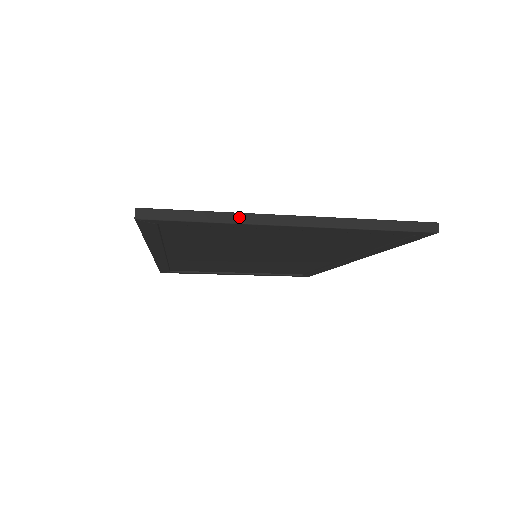
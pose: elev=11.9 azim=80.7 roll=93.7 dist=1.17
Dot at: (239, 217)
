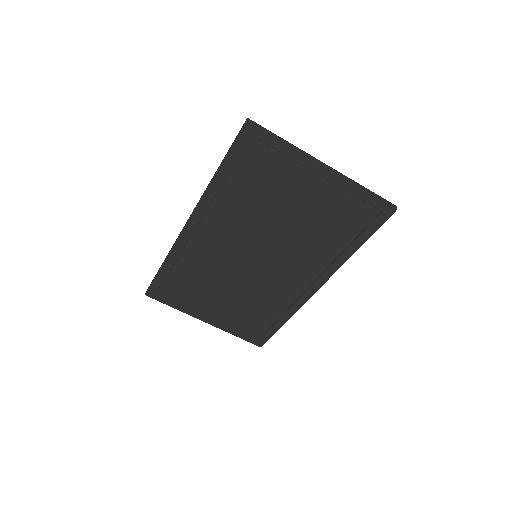
Dot at: (298, 149)
